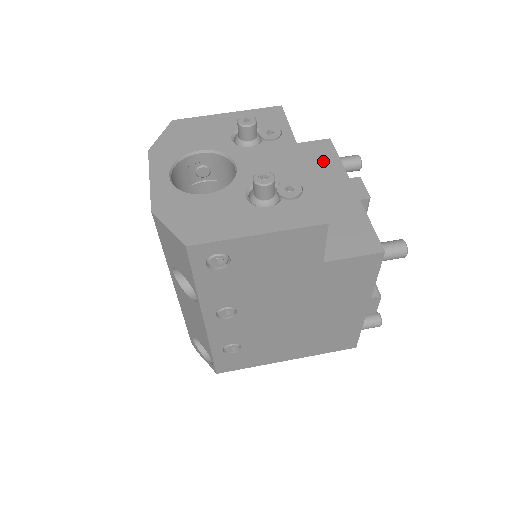
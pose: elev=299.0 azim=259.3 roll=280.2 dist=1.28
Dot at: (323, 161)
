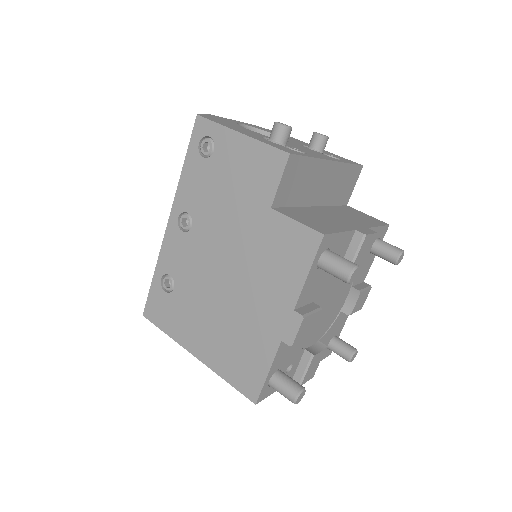
Dot at: (363, 219)
